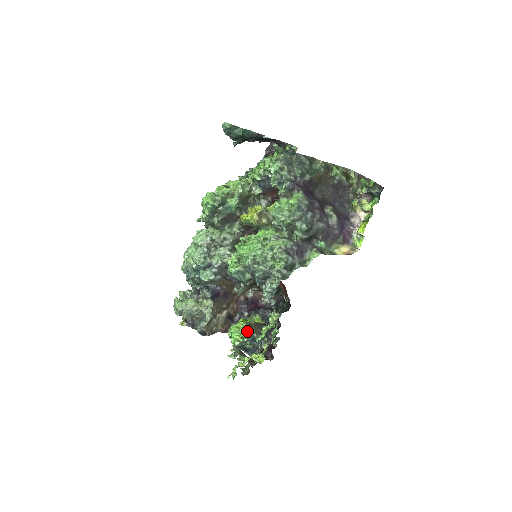
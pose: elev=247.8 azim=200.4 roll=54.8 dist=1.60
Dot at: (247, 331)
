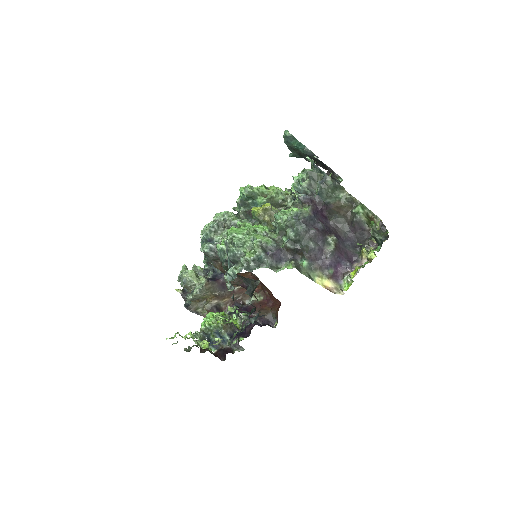
Dot at: (217, 322)
